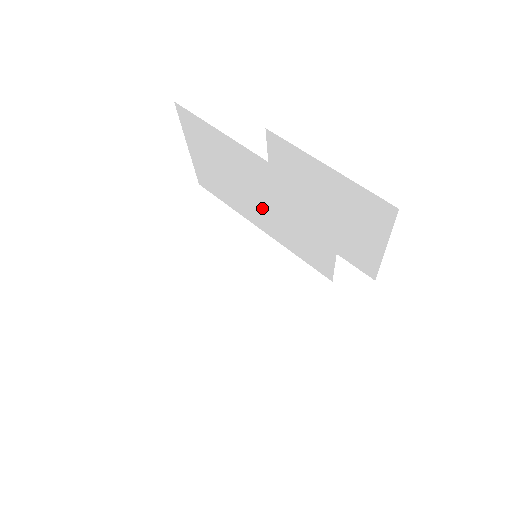
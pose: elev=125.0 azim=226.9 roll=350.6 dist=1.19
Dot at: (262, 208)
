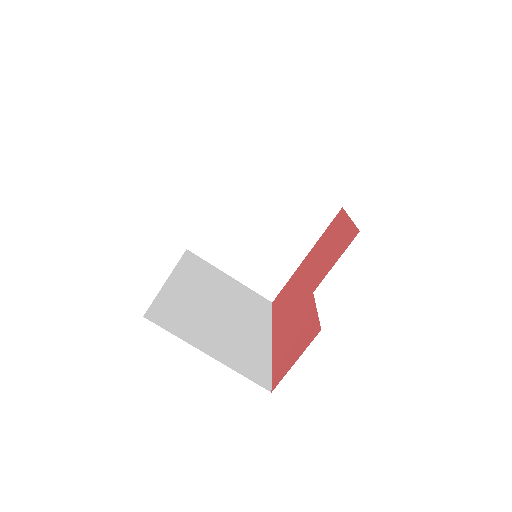
Dot at: occluded
